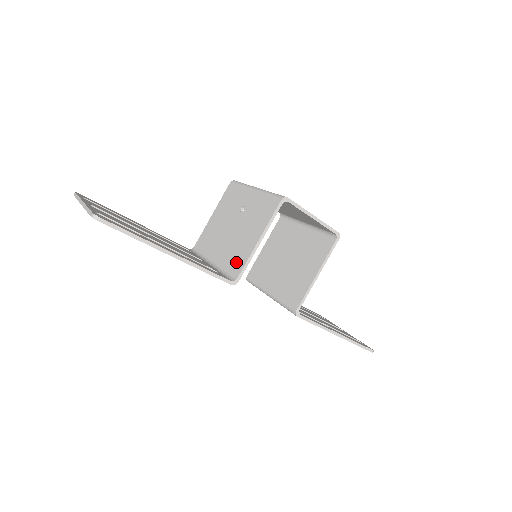
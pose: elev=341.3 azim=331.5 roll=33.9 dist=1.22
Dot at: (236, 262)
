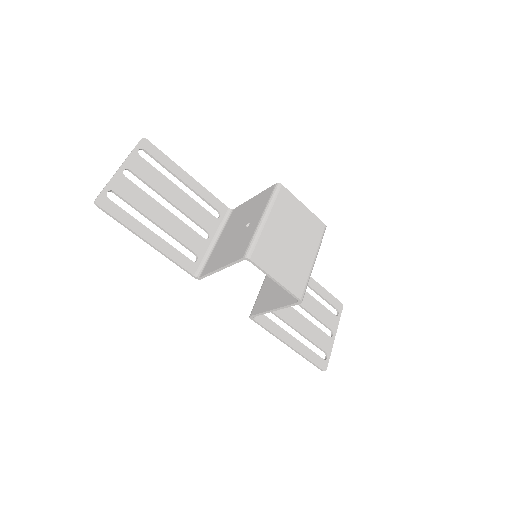
Dot at: (210, 264)
